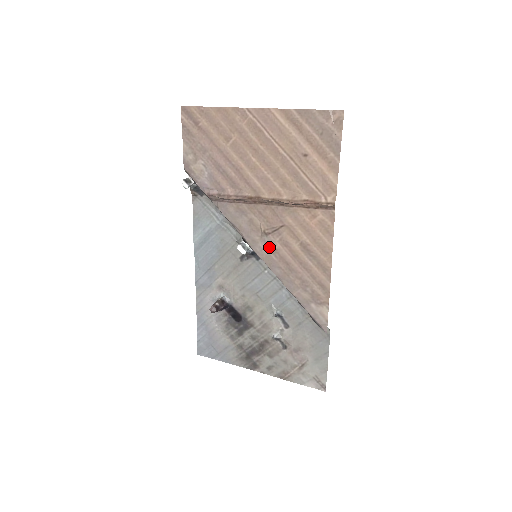
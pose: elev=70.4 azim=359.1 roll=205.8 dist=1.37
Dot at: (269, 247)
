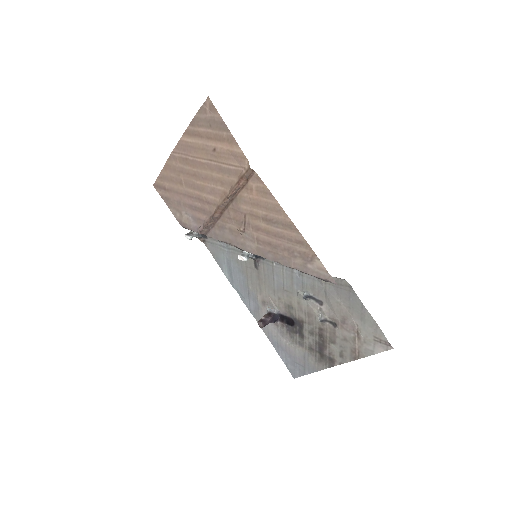
Dot at: (252, 241)
